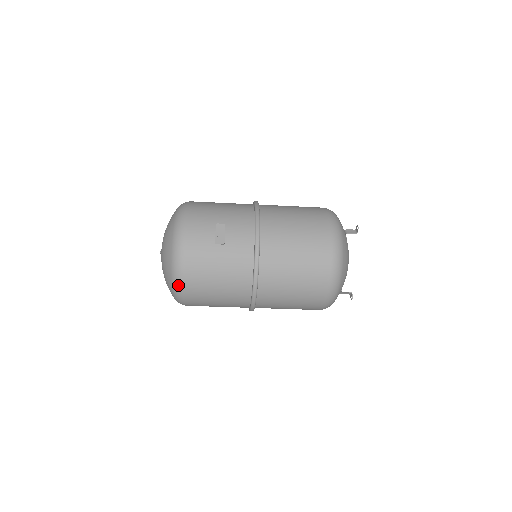
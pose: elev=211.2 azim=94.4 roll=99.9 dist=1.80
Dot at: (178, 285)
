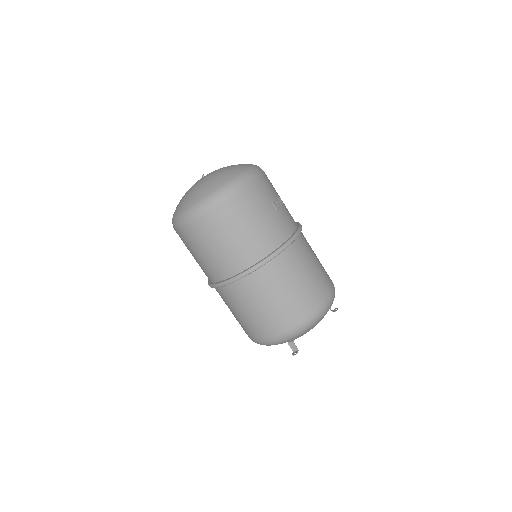
Dot at: (220, 196)
